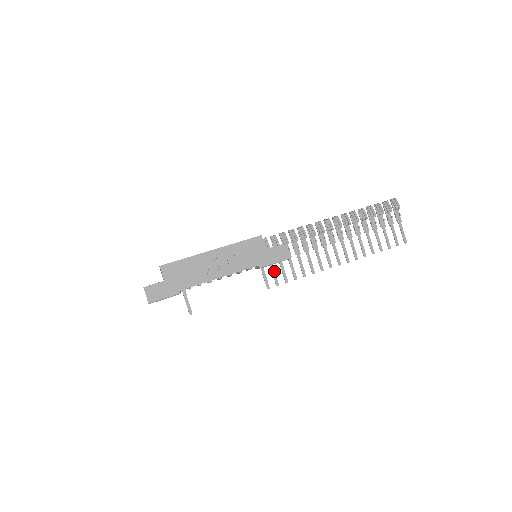
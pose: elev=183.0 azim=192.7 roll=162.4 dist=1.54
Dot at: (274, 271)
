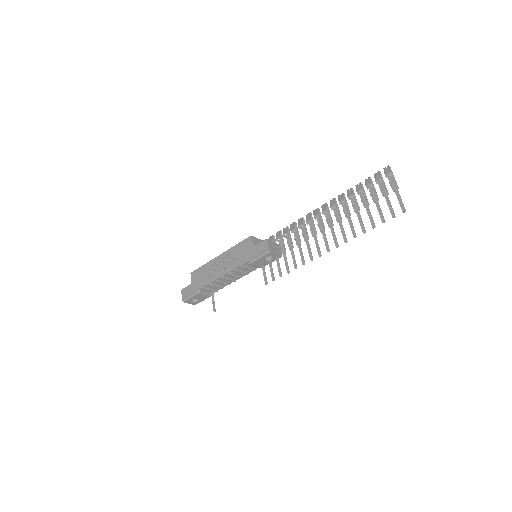
Dot at: (271, 268)
